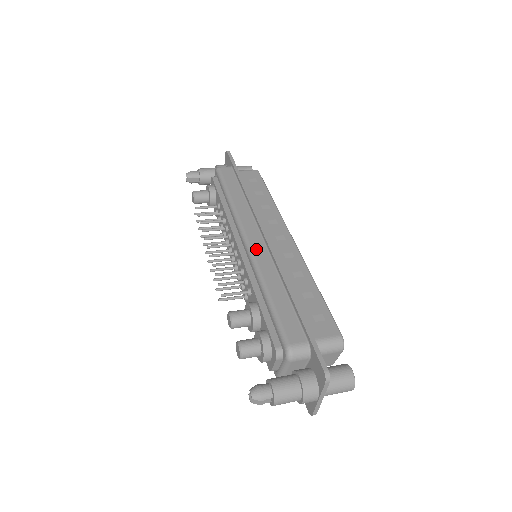
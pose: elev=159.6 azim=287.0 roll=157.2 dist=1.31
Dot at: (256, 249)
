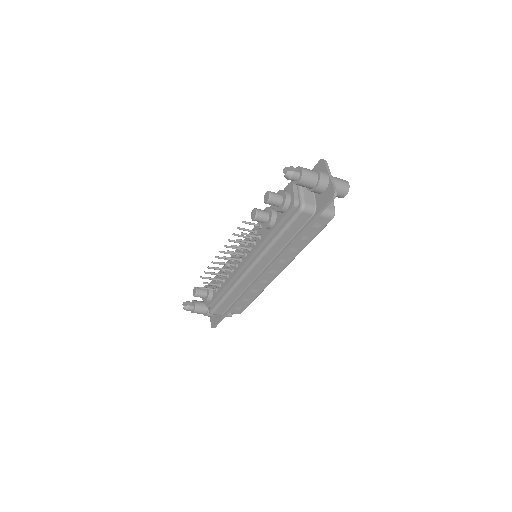
Dot at: occluded
